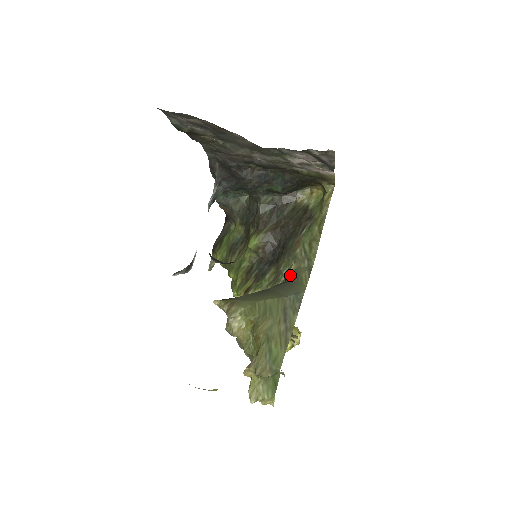
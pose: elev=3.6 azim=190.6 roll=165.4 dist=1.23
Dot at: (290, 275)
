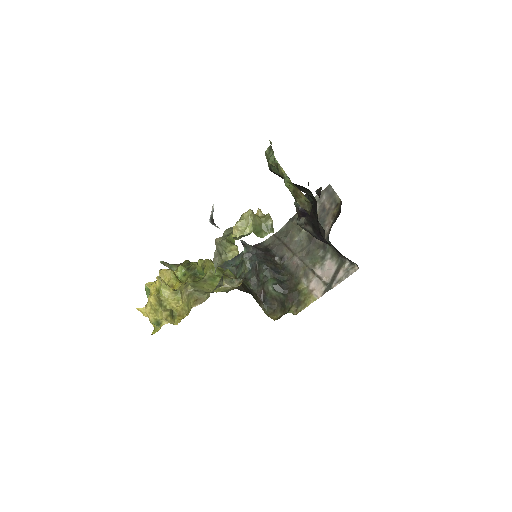
Dot at: occluded
